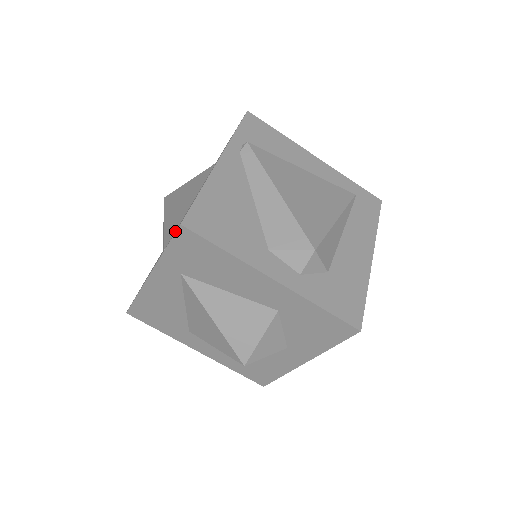
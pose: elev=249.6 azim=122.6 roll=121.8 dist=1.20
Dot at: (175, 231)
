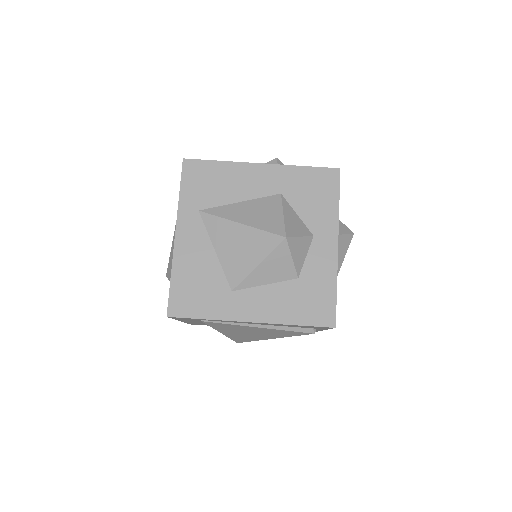
Dot at: occluded
